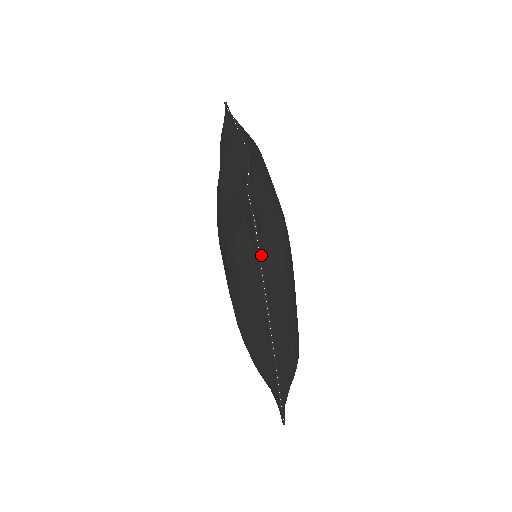
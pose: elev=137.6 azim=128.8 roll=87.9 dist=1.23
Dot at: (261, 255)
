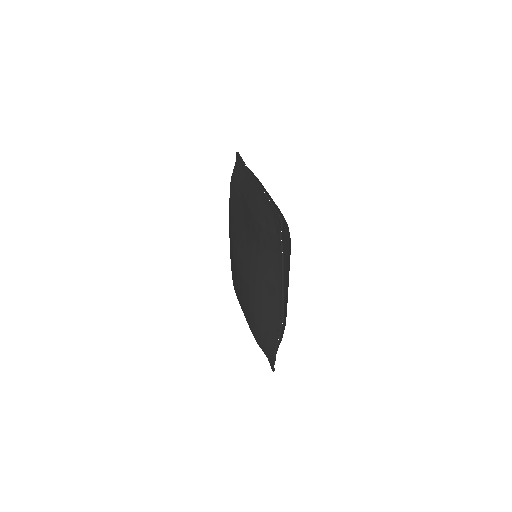
Dot at: occluded
